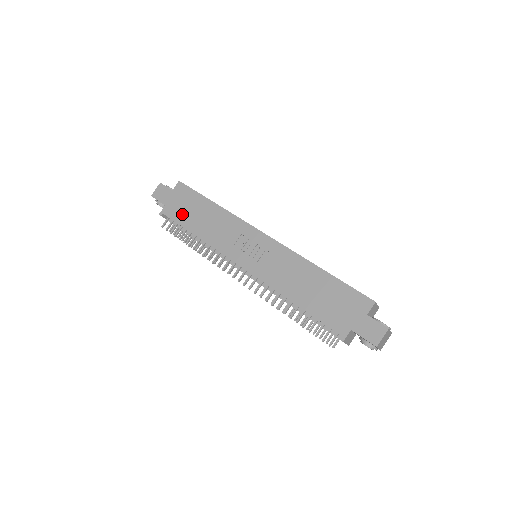
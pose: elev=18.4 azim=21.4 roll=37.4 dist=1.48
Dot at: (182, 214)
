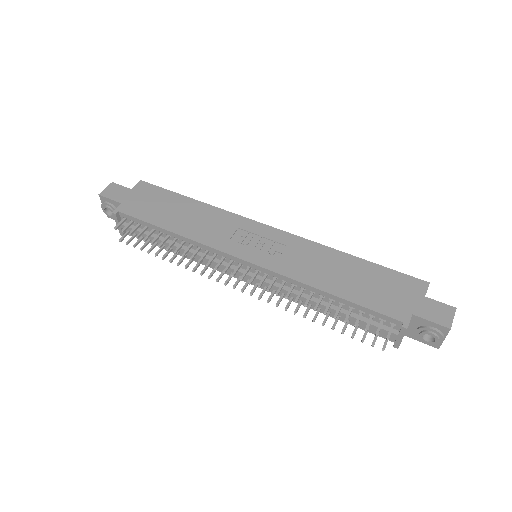
Dot at: (149, 211)
